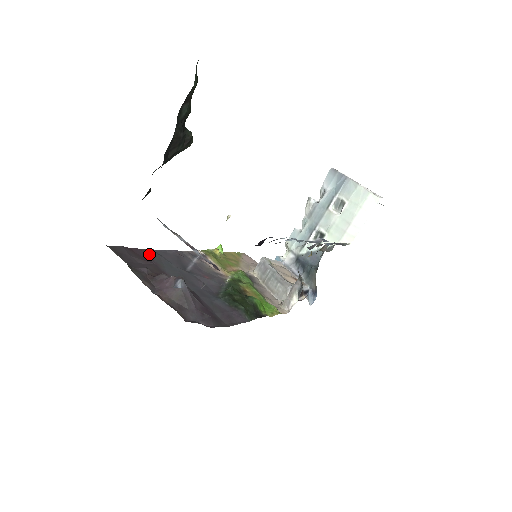
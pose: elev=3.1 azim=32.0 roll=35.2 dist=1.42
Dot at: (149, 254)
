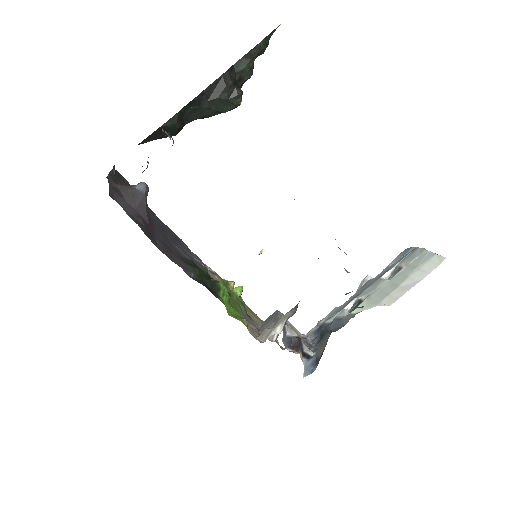
Dot at: occluded
